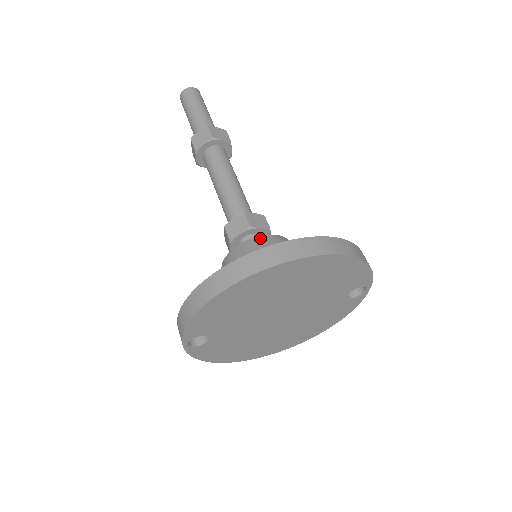
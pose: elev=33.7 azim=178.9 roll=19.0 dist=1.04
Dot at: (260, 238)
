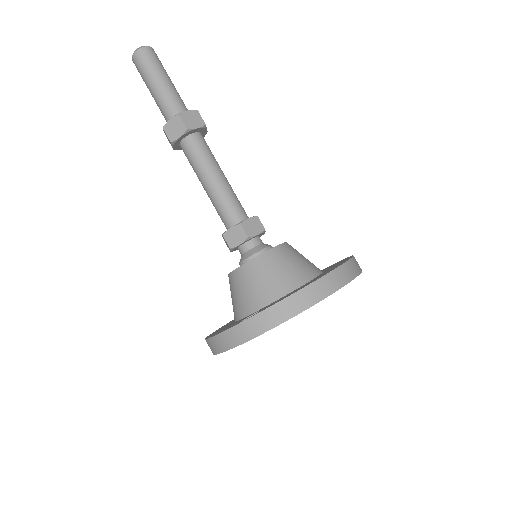
Dot at: (287, 244)
